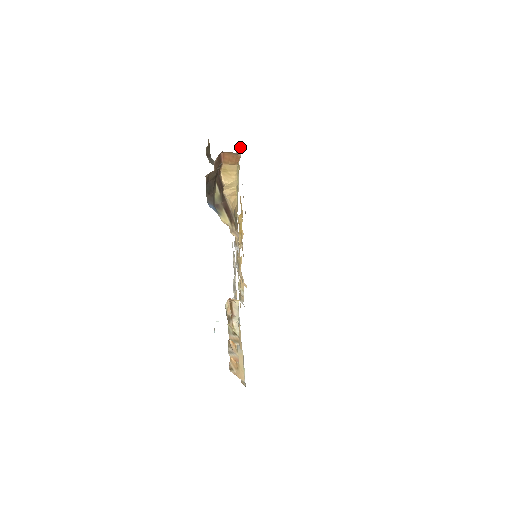
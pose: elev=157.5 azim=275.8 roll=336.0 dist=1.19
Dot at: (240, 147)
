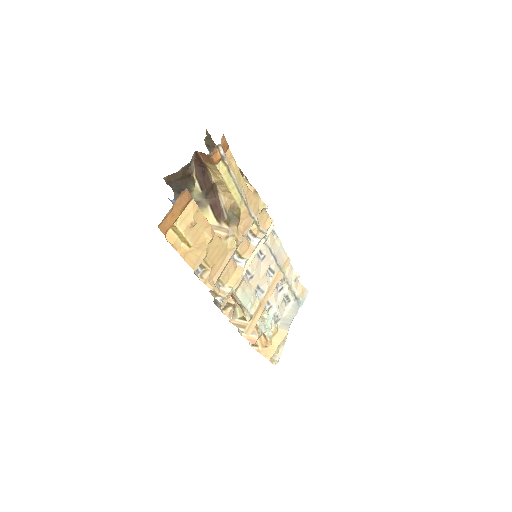
Dot at: (220, 147)
